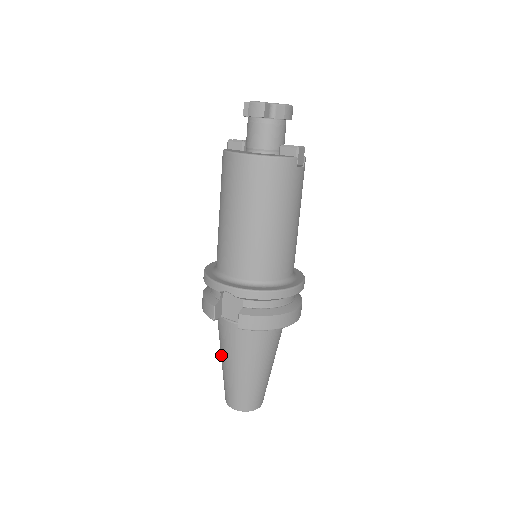
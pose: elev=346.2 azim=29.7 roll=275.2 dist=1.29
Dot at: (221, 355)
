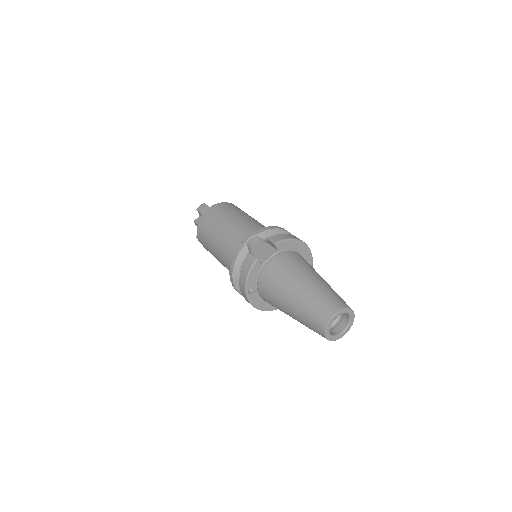
Dot at: (287, 298)
